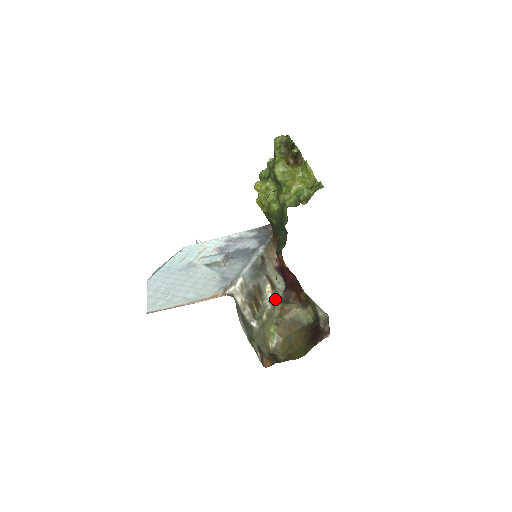
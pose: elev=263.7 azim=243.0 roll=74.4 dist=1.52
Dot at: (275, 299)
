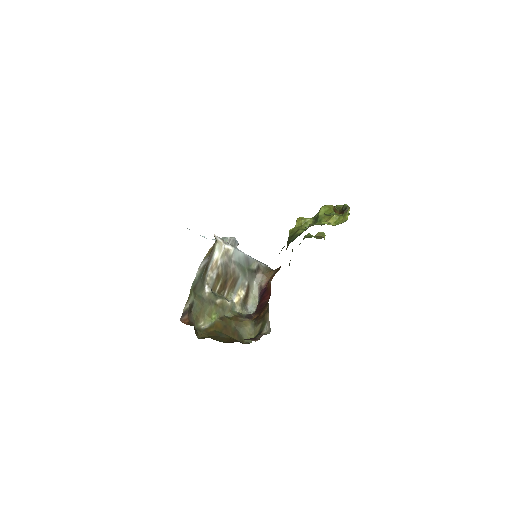
Dot at: (238, 308)
